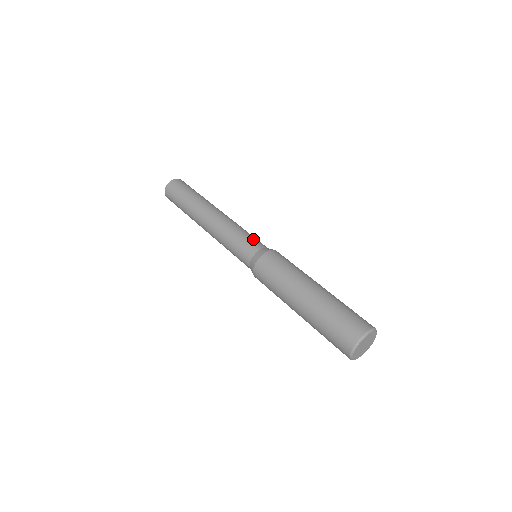
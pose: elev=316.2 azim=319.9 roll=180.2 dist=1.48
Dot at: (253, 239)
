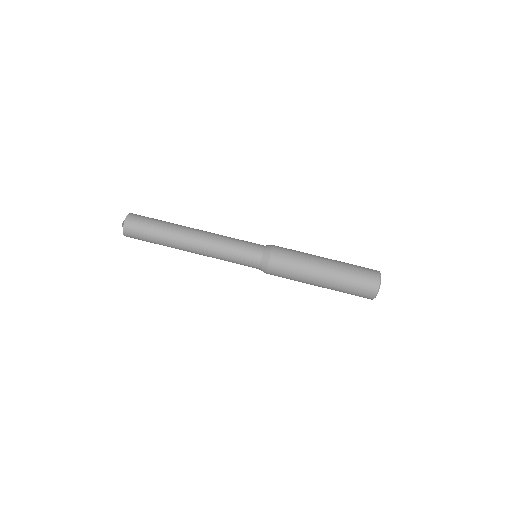
Dot at: (249, 244)
